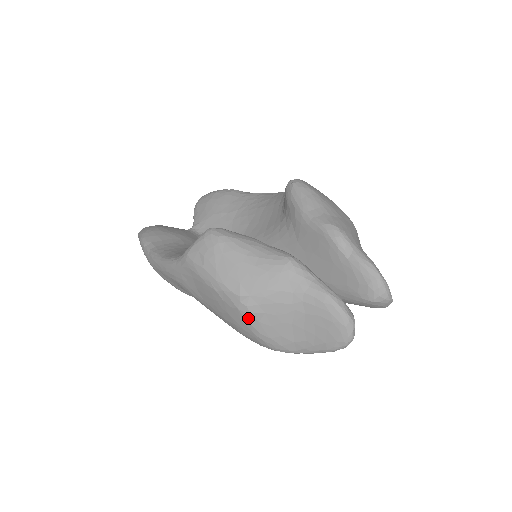
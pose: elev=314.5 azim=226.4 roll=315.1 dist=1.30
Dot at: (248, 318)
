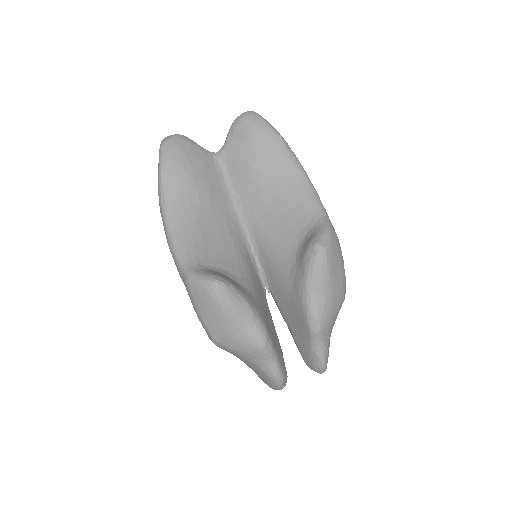
Dot at: occluded
